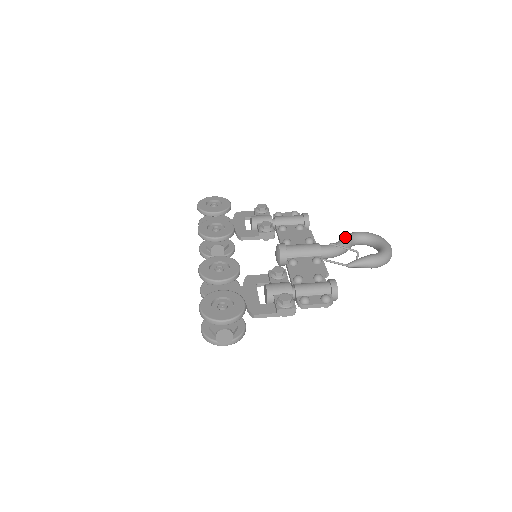
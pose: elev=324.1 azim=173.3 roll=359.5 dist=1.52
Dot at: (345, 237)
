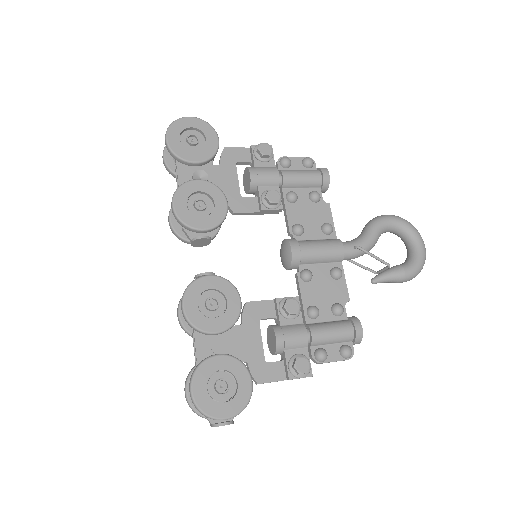
Dot at: (374, 229)
